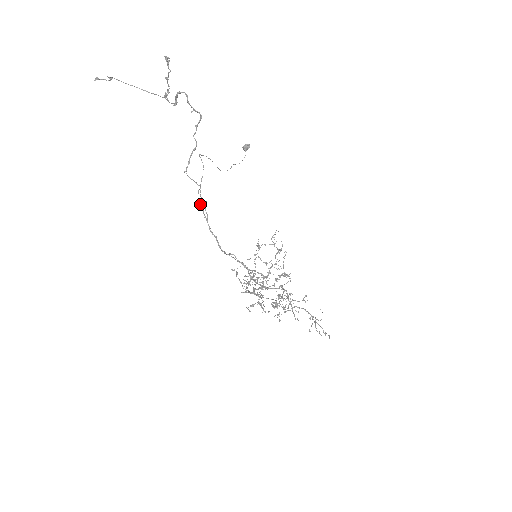
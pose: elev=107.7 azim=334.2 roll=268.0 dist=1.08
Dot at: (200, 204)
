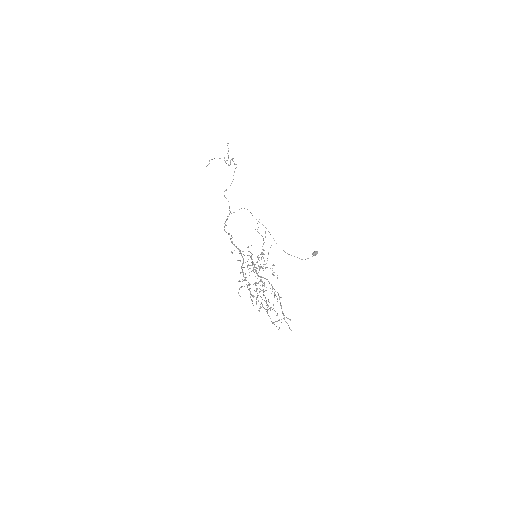
Dot at: occluded
